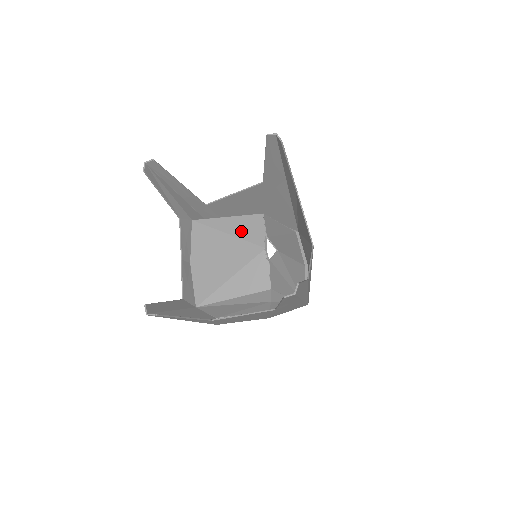
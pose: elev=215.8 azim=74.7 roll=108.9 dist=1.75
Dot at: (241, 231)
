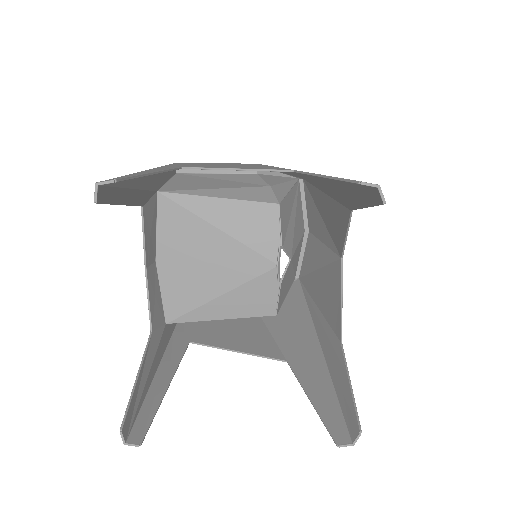
Dot at: (242, 229)
